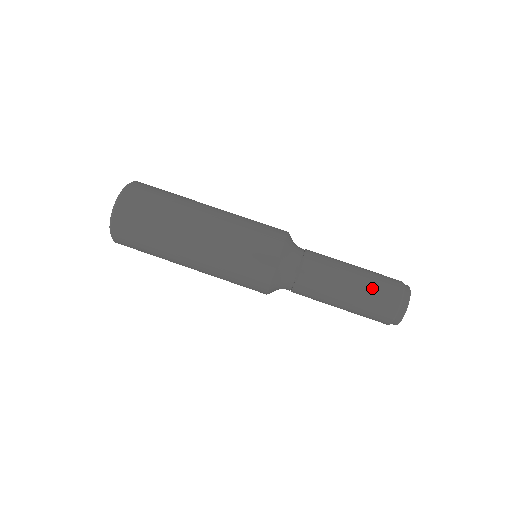
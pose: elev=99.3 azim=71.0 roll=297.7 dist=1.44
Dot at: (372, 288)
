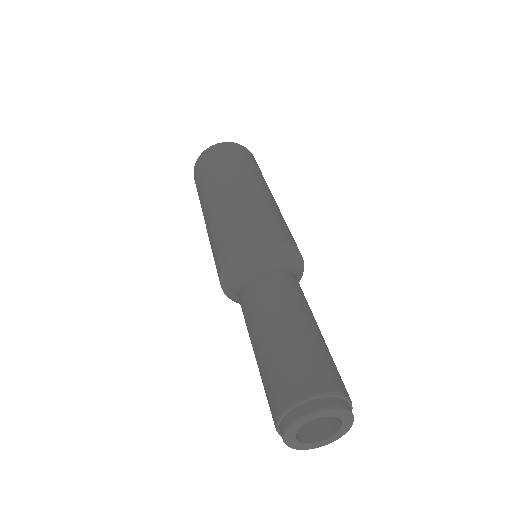
Dot at: (274, 362)
